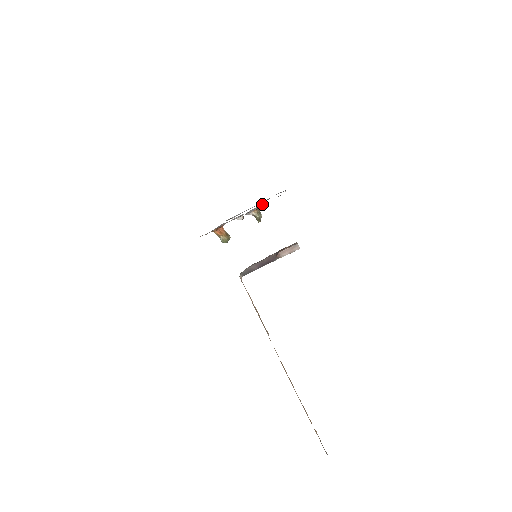
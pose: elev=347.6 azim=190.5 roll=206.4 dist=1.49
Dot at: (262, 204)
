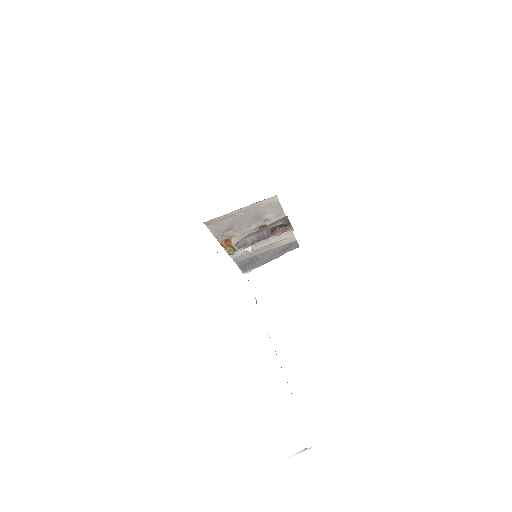
Dot at: (267, 222)
